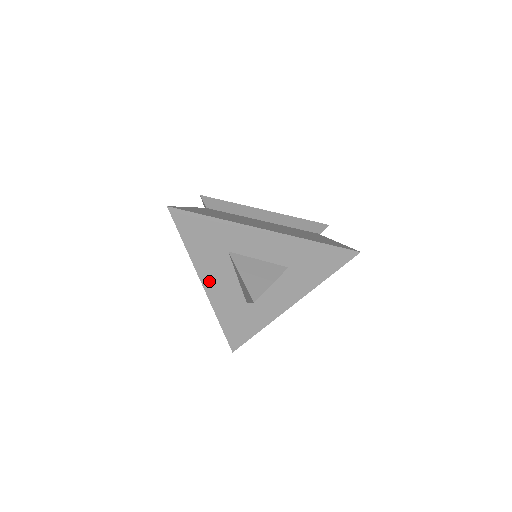
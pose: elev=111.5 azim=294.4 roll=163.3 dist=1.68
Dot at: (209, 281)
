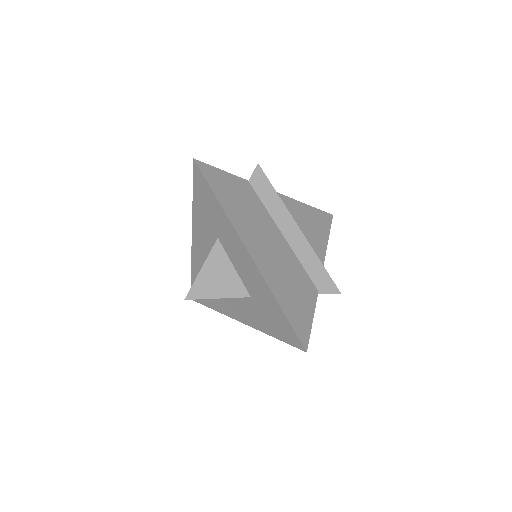
Dot at: (197, 241)
